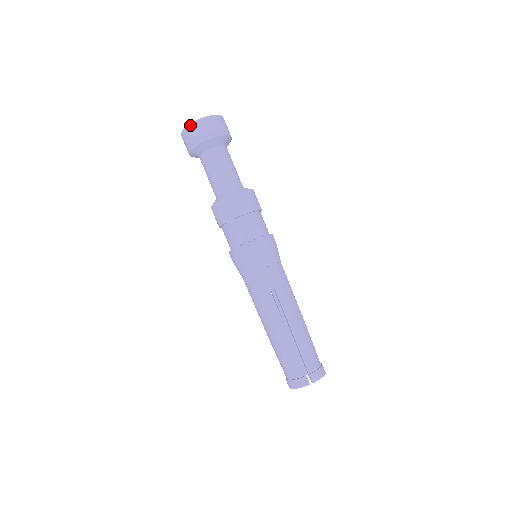
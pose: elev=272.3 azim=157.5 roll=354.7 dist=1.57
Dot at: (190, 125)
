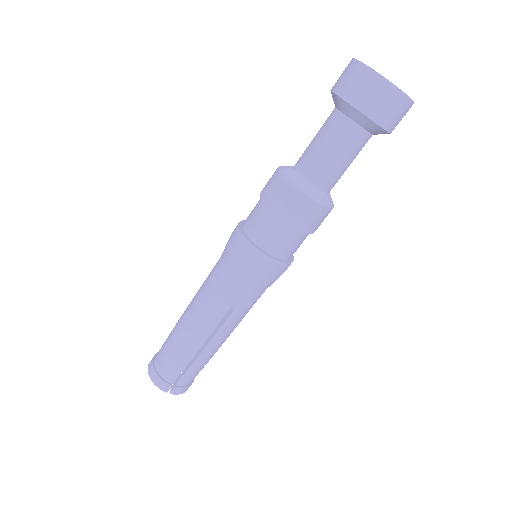
Dot at: (379, 76)
